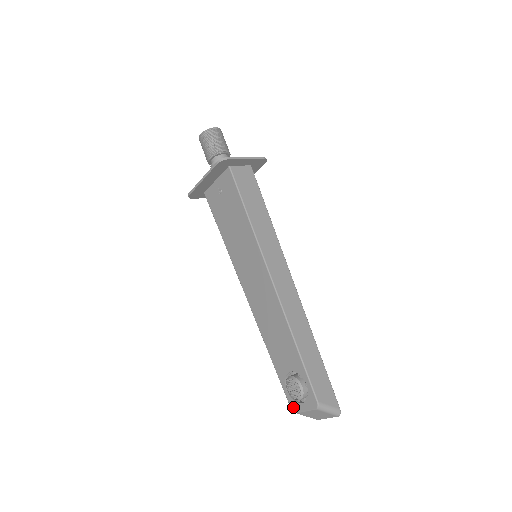
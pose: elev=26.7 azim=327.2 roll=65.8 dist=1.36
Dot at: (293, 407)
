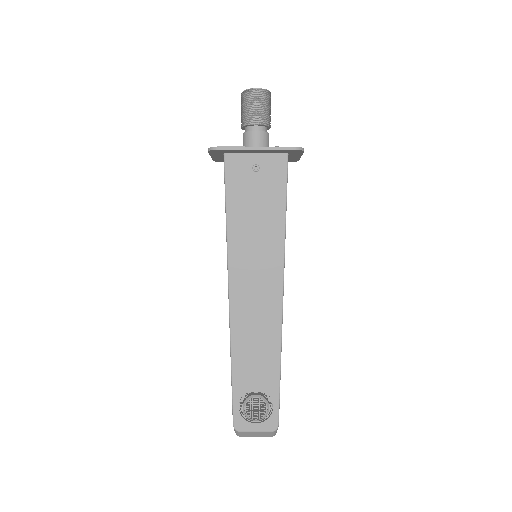
Dot at: (239, 425)
